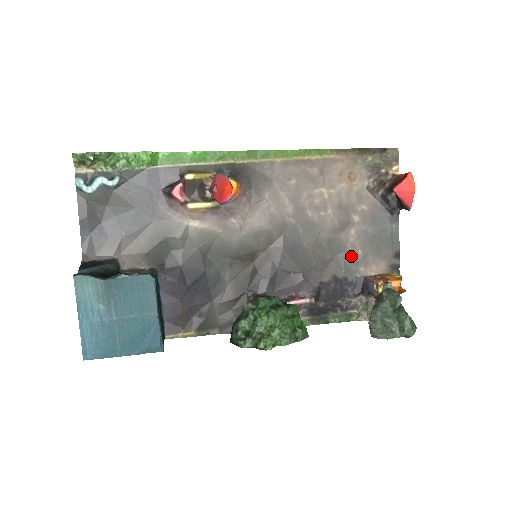
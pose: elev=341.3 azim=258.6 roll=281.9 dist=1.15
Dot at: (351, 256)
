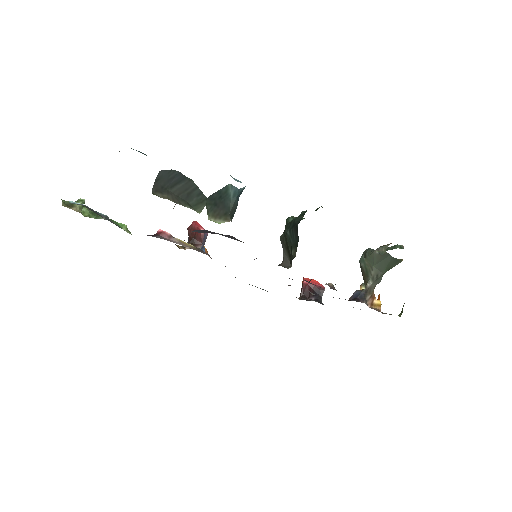
Dot at: occluded
